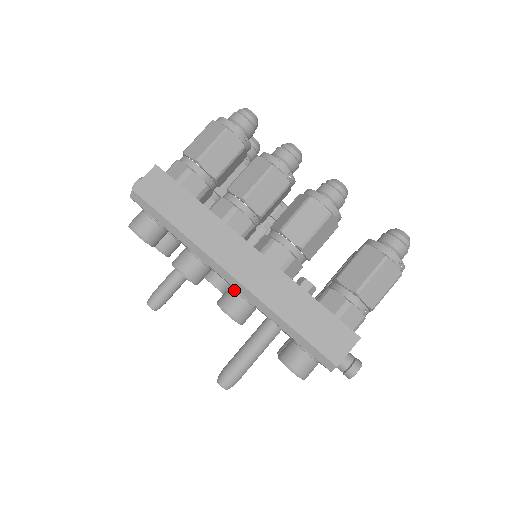
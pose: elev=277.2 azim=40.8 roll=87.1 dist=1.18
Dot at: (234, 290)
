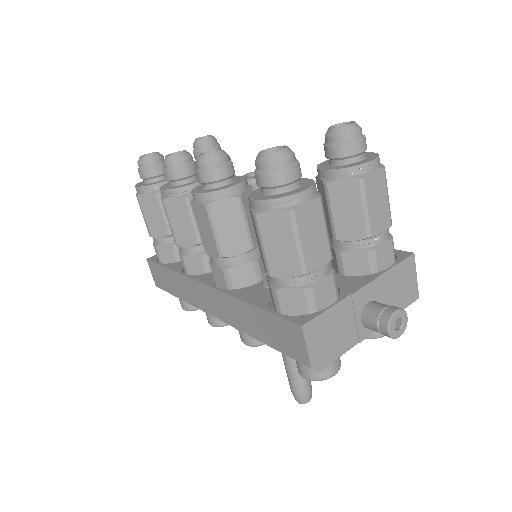
Dot at: occluded
